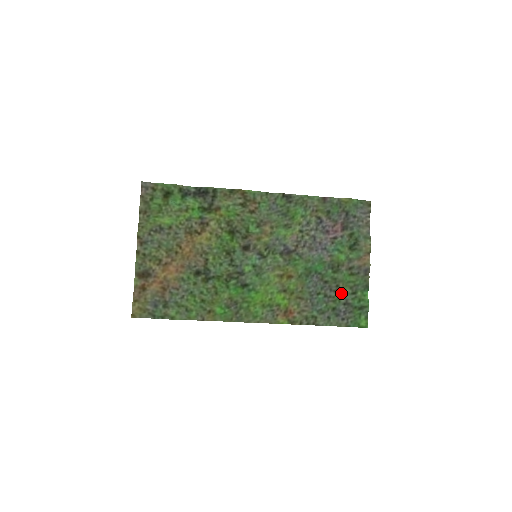
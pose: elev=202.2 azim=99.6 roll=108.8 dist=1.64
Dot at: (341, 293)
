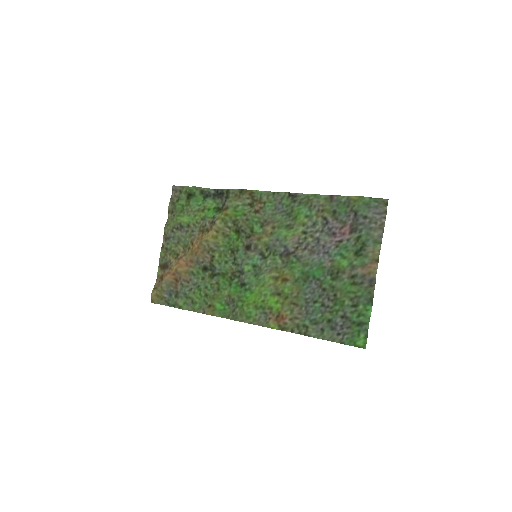
Dot at: (339, 304)
